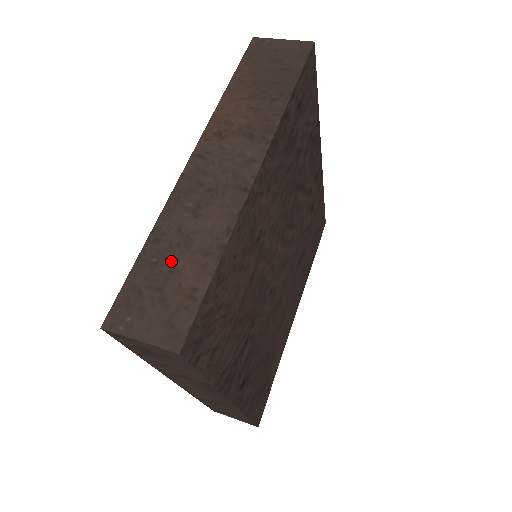
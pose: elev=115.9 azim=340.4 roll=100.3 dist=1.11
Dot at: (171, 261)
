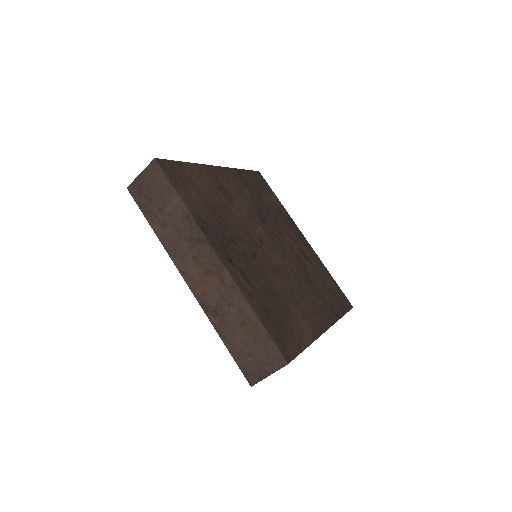
Dot at: occluded
